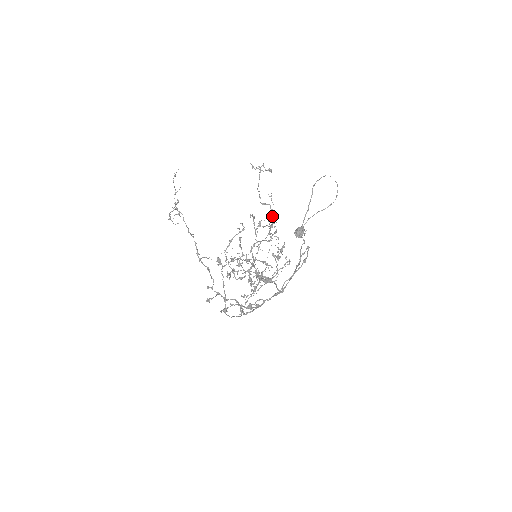
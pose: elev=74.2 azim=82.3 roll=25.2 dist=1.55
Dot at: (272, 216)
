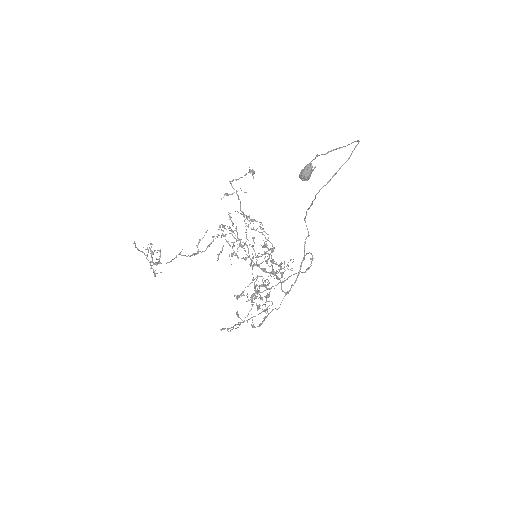
Dot at: occluded
